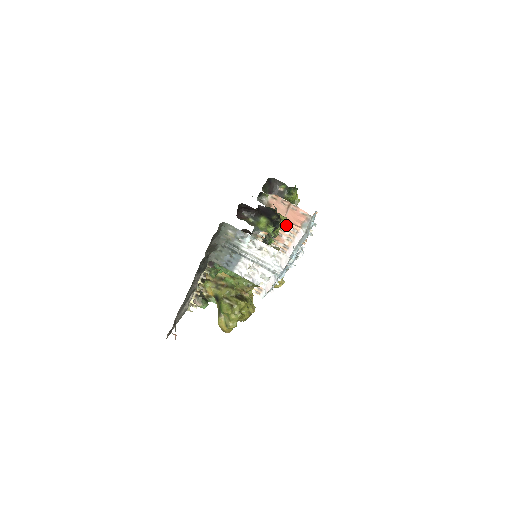
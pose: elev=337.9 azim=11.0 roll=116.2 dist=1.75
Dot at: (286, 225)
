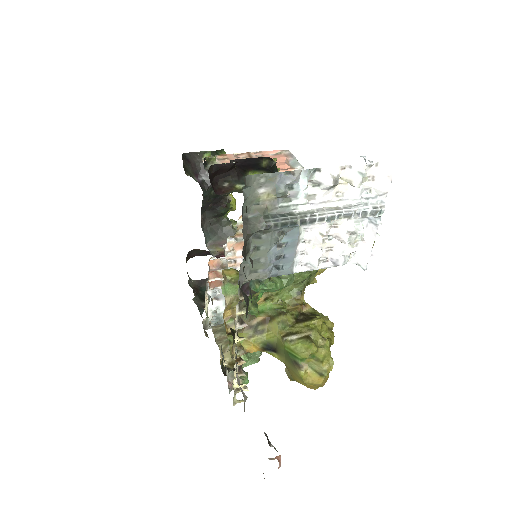
Dot at: occluded
